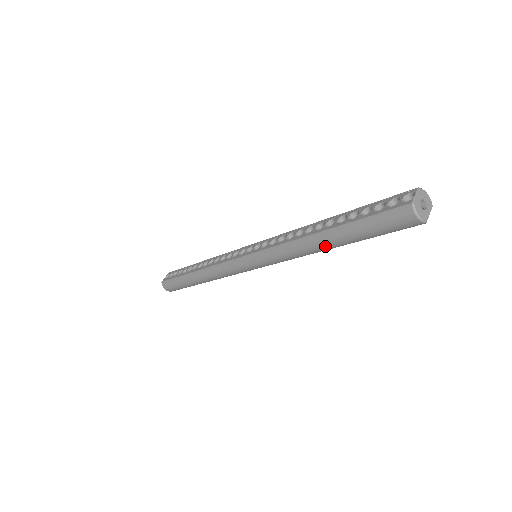
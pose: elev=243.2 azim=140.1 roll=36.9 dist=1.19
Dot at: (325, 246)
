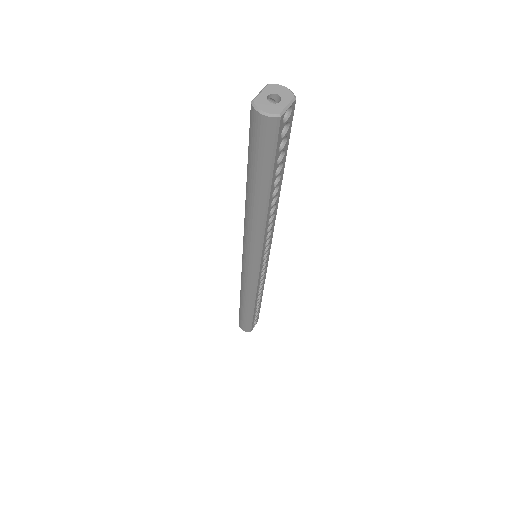
Dot at: (257, 206)
